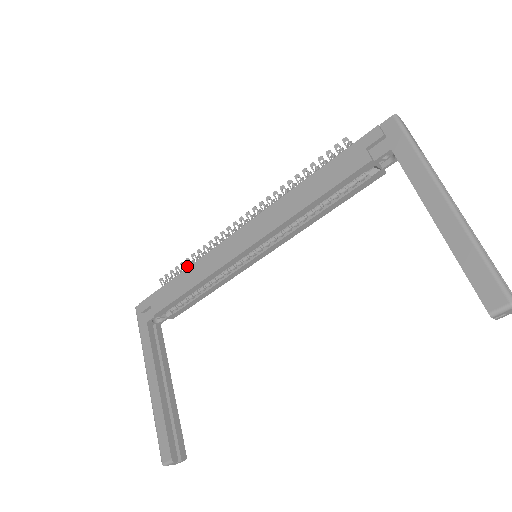
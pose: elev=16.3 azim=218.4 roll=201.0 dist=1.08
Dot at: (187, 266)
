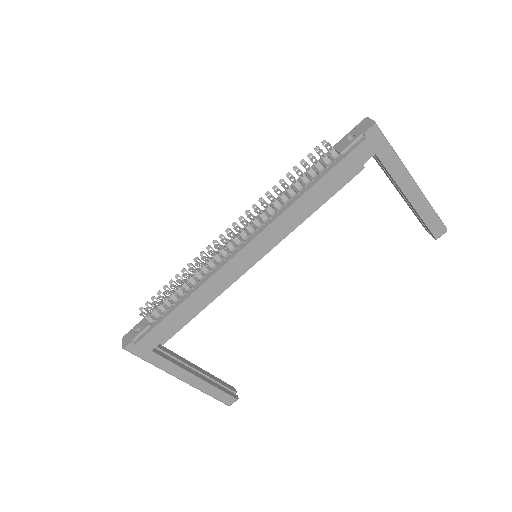
Dot at: occluded
